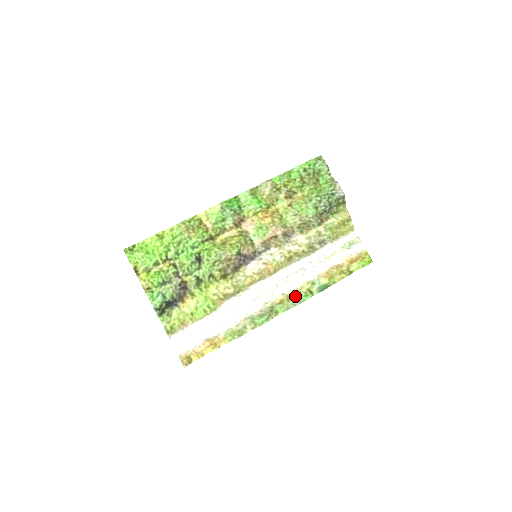
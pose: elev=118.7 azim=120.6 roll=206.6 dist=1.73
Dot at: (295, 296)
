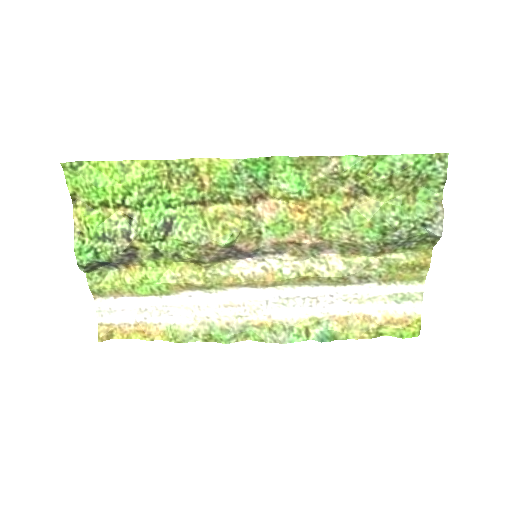
Dot at: (283, 329)
